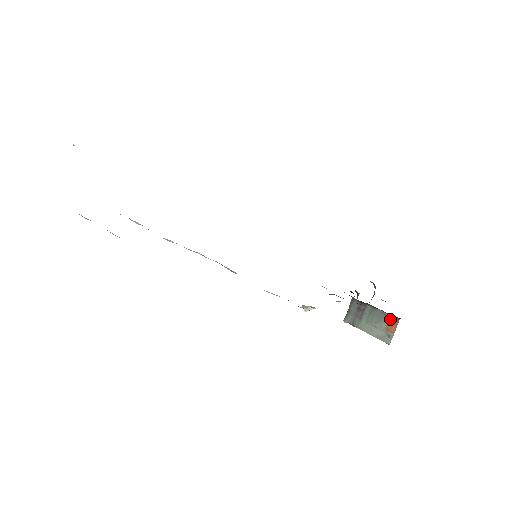
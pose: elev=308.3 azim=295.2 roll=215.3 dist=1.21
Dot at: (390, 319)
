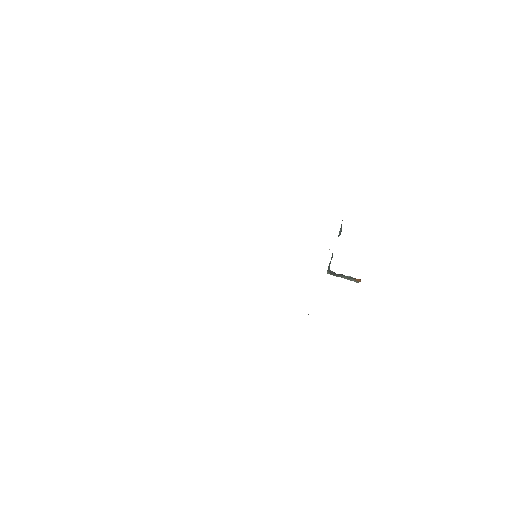
Dot at: (356, 279)
